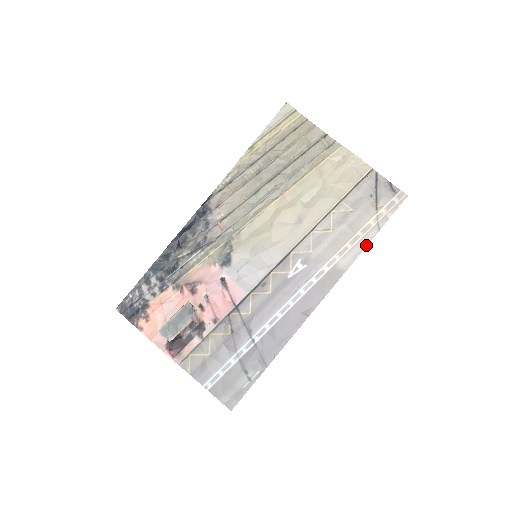
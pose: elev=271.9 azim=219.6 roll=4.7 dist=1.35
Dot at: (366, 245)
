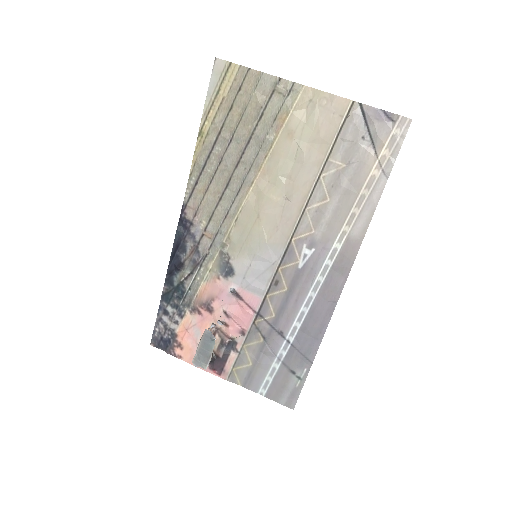
Dot at: (376, 203)
